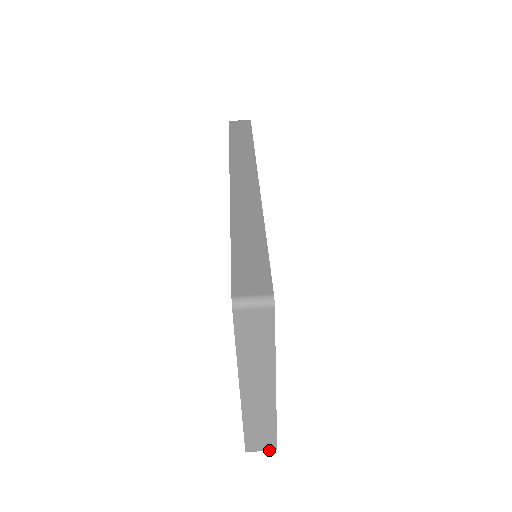
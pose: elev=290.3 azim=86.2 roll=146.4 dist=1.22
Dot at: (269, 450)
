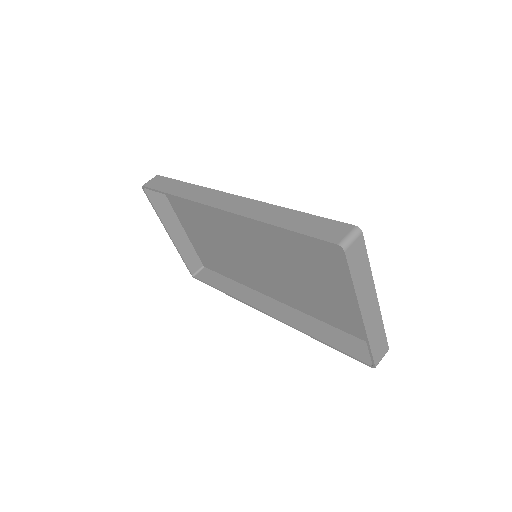
Dot at: occluded
